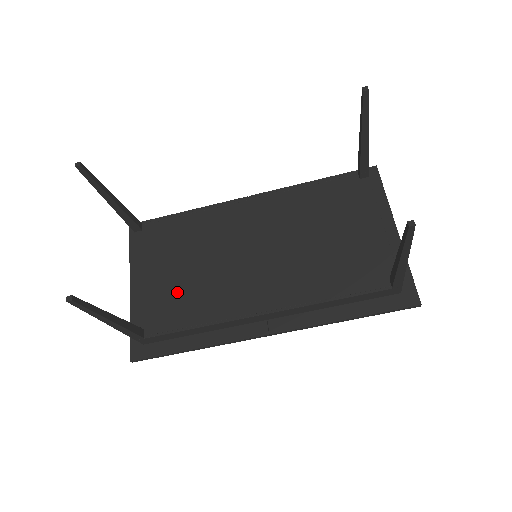
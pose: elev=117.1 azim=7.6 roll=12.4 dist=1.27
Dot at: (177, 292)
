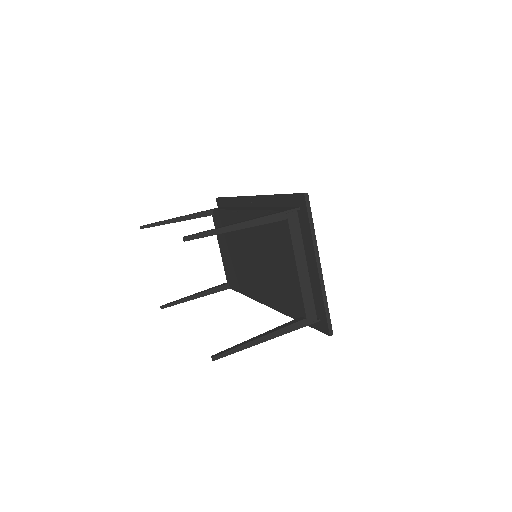
Dot at: (233, 267)
